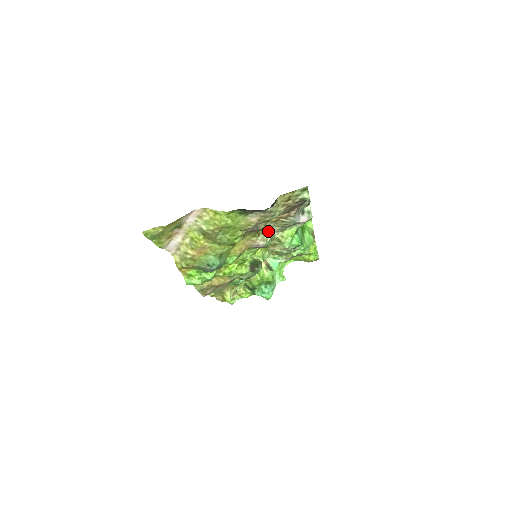
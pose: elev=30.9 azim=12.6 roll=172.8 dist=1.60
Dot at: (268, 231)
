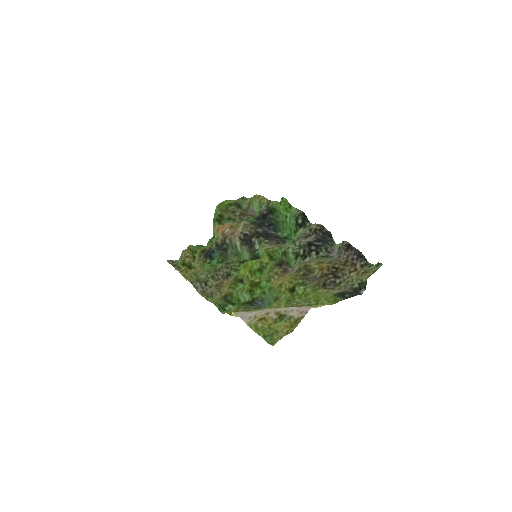
Dot at: (303, 262)
